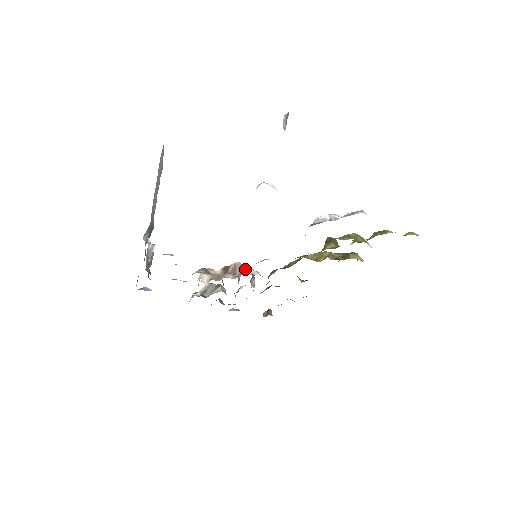
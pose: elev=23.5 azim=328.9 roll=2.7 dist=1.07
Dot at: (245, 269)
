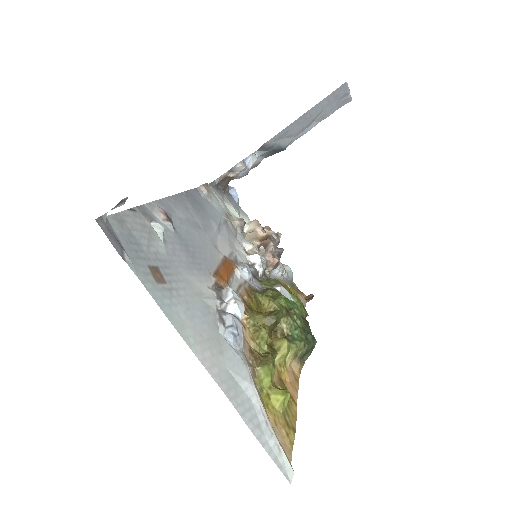
Dot at: (256, 255)
